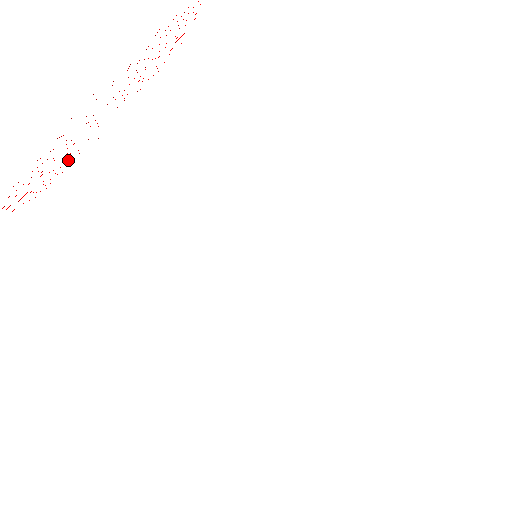
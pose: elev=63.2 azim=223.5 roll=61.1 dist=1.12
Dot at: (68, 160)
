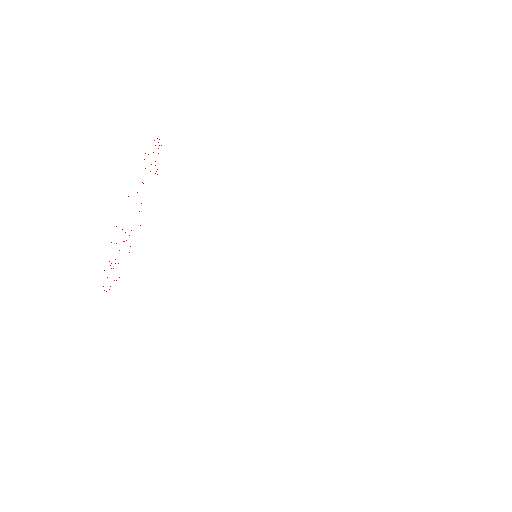
Dot at: occluded
